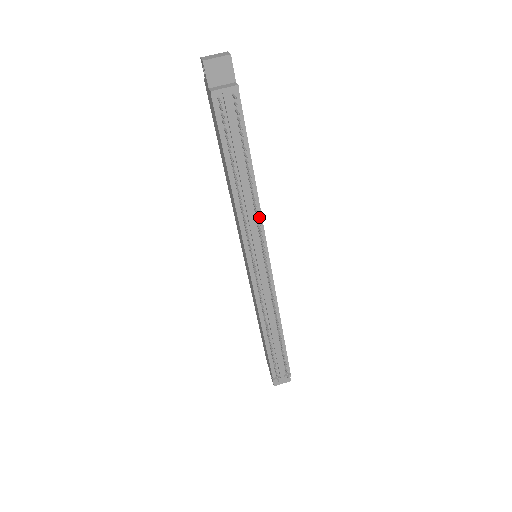
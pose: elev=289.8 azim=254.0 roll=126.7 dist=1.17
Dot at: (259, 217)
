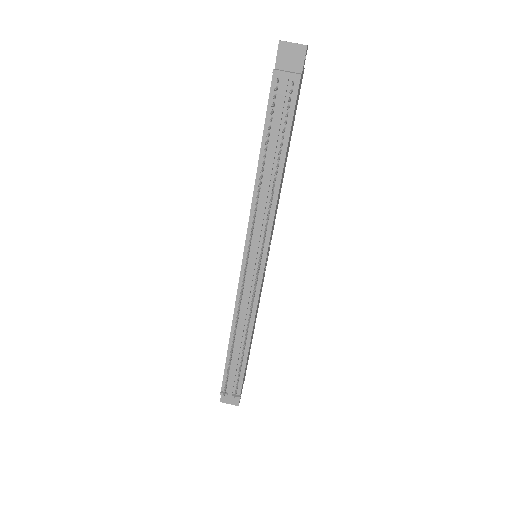
Dot at: (272, 215)
